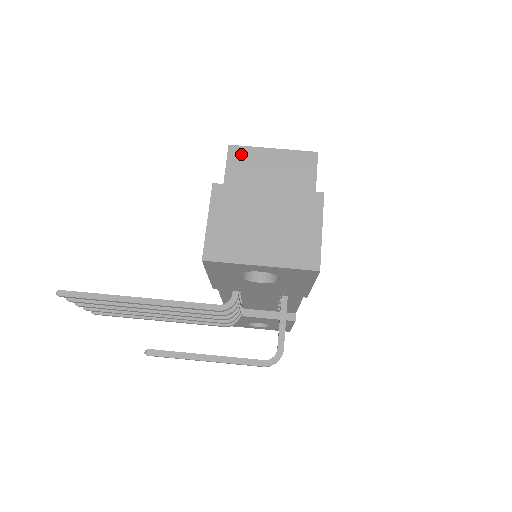
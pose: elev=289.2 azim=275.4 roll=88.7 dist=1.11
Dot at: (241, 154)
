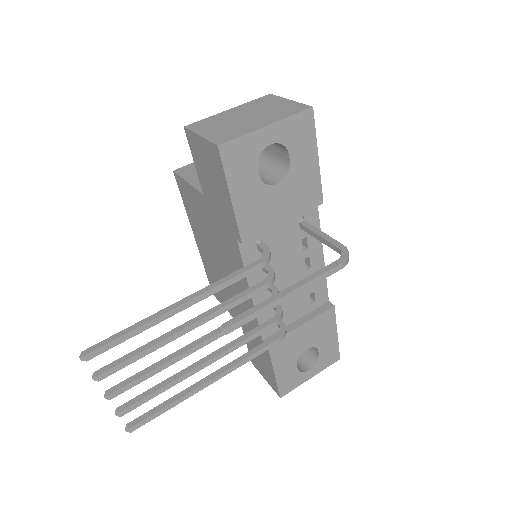
Dot at: (188, 169)
